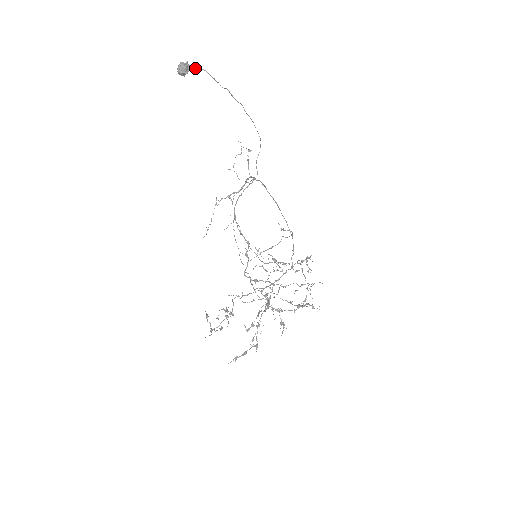
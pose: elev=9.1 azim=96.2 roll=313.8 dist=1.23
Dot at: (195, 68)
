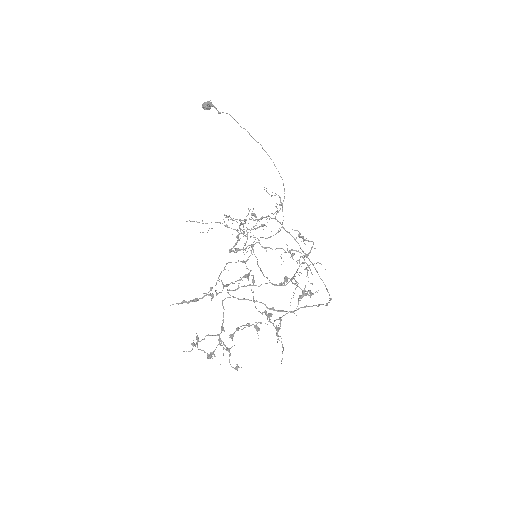
Dot at: (219, 112)
